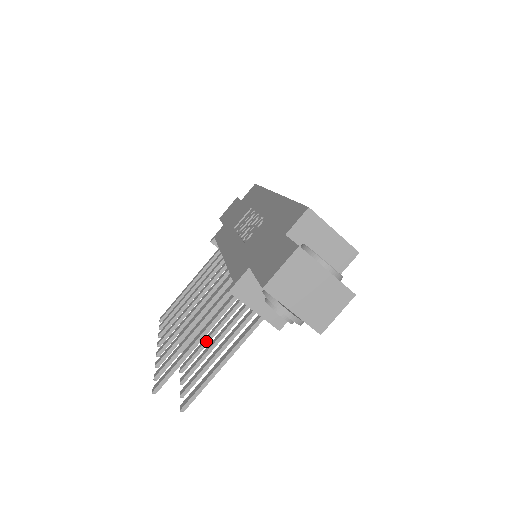
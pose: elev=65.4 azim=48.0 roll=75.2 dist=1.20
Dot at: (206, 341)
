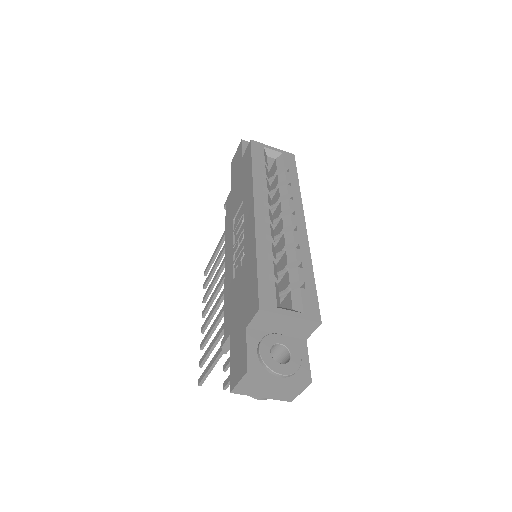
Dot at: occluded
